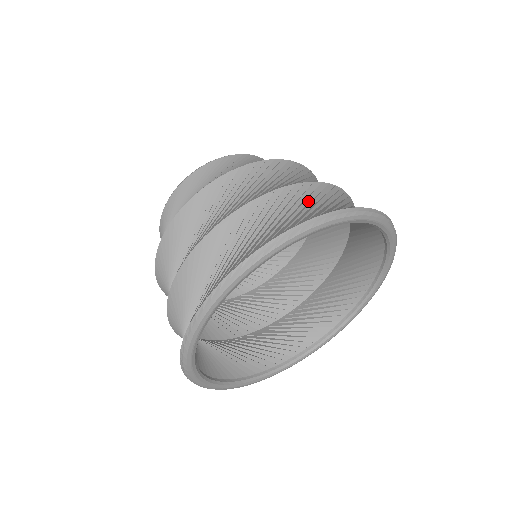
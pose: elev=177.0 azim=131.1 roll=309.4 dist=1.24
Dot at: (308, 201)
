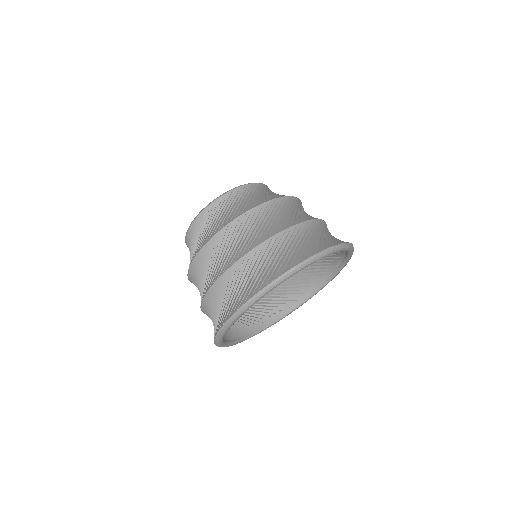
Dot at: (270, 256)
